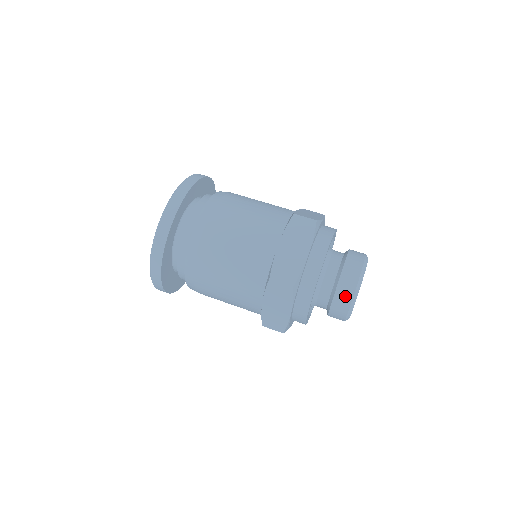
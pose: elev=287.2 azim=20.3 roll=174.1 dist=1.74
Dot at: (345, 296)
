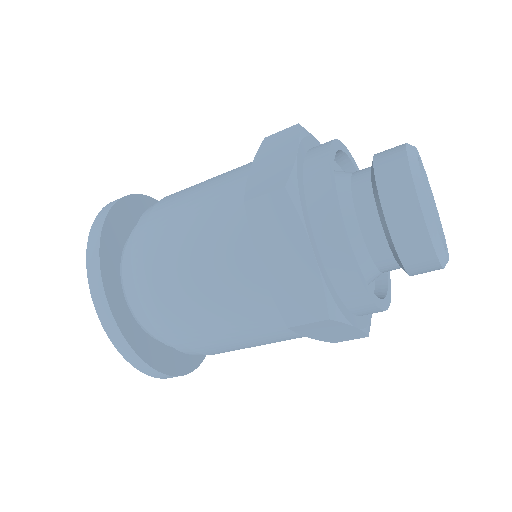
Dot at: (419, 254)
